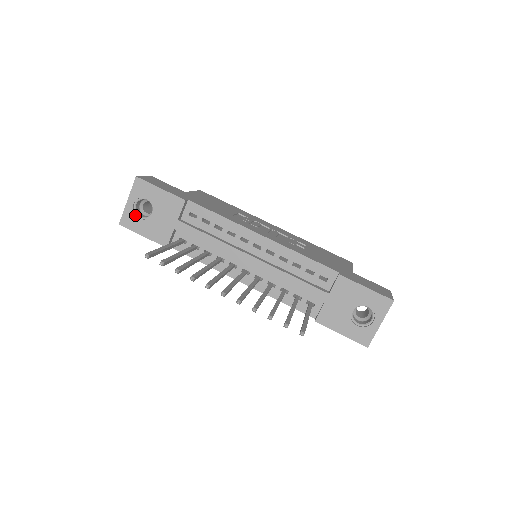
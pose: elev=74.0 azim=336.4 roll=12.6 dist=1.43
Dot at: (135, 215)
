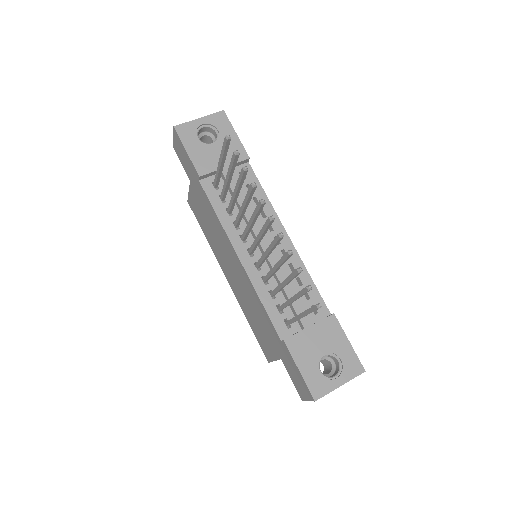
Dot at: (195, 132)
